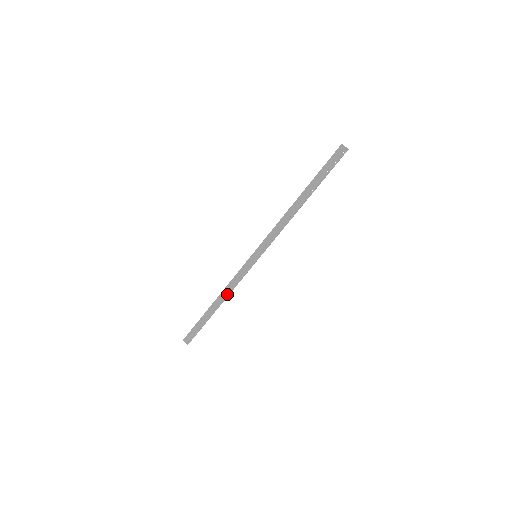
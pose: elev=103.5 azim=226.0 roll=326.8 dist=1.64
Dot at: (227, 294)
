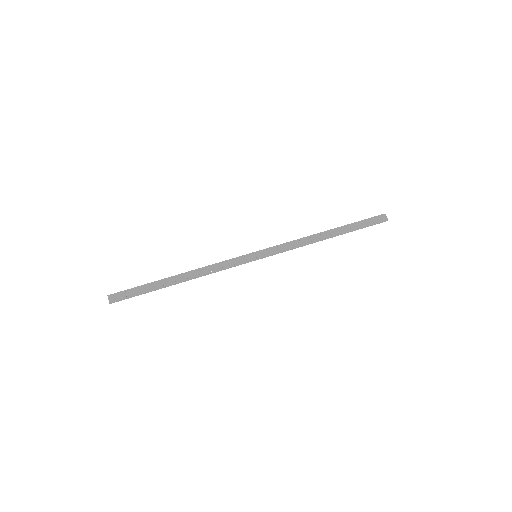
Dot at: (201, 274)
